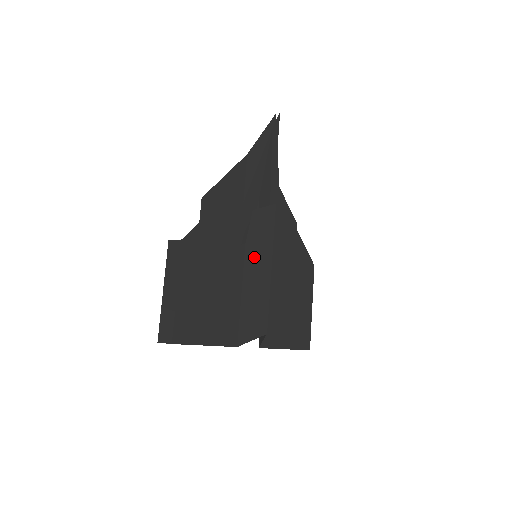
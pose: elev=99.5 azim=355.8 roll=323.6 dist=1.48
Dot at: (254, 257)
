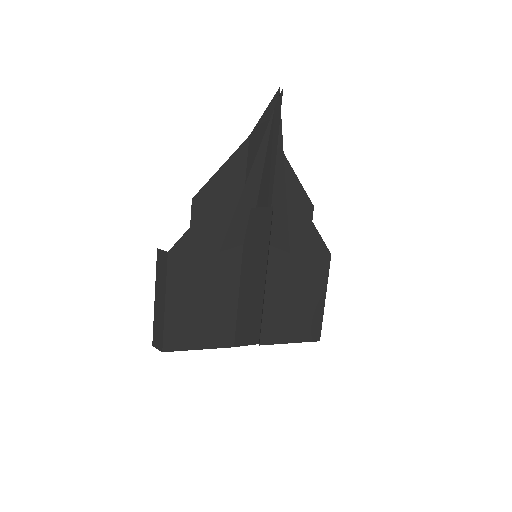
Dot at: (250, 262)
